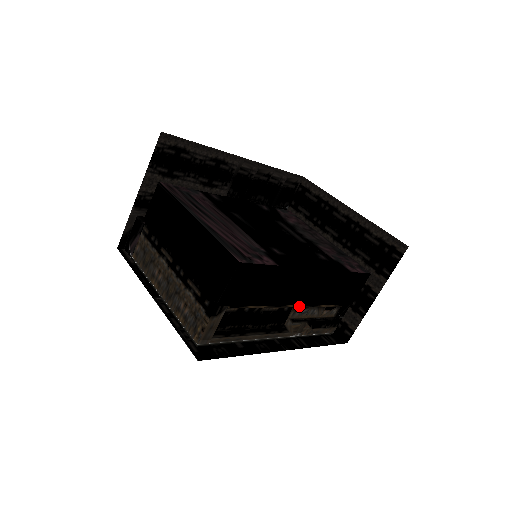
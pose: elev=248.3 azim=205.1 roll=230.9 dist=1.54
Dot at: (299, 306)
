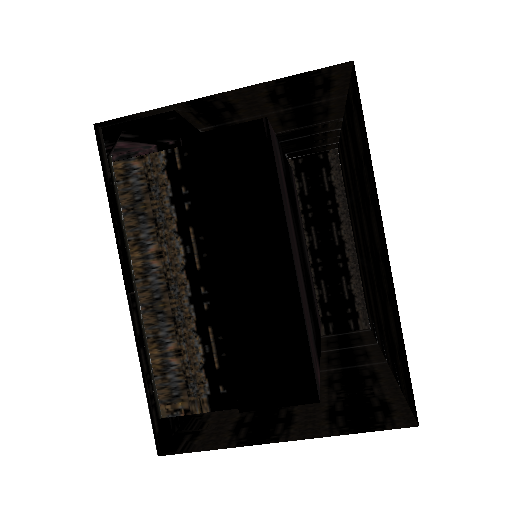
Dot at: occluded
